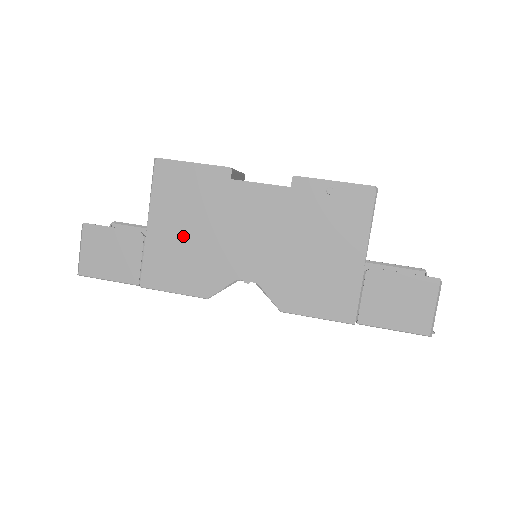
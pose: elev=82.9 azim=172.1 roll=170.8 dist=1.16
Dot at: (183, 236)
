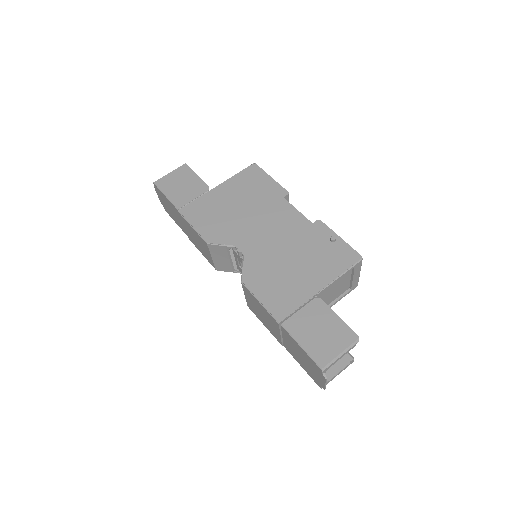
Dot at: (229, 204)
